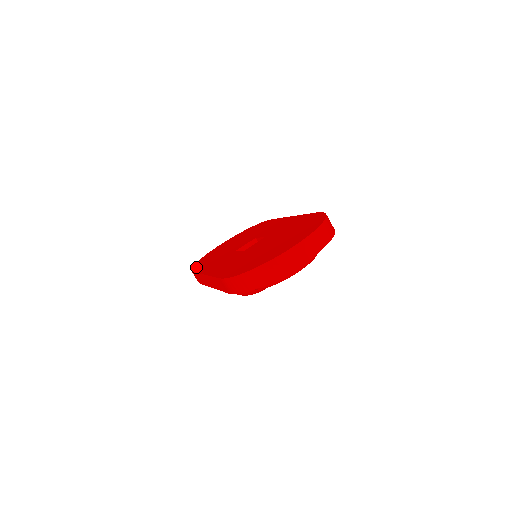
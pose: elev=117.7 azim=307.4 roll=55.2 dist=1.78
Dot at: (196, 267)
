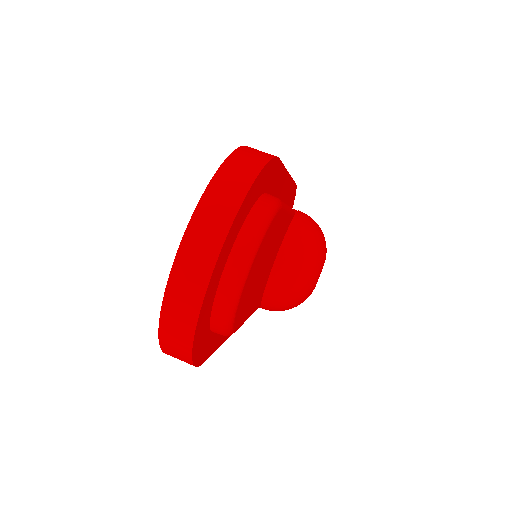
Dot at: occluded
